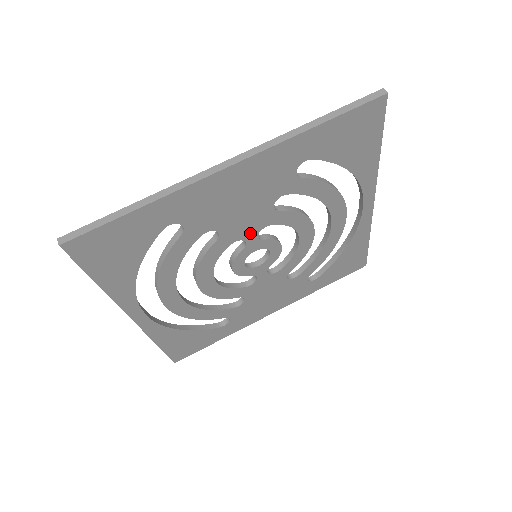
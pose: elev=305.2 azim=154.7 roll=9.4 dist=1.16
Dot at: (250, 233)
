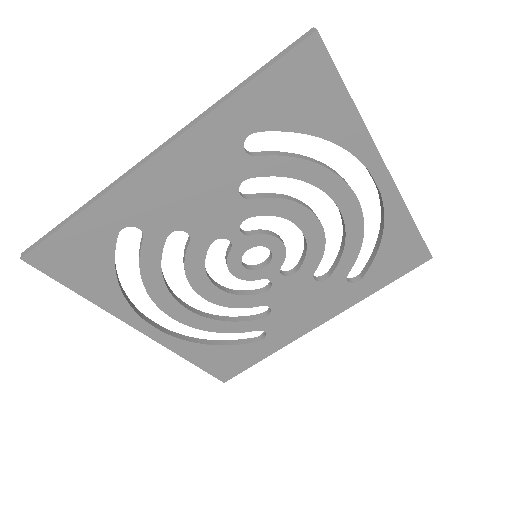
Dot at: (228, 229)
